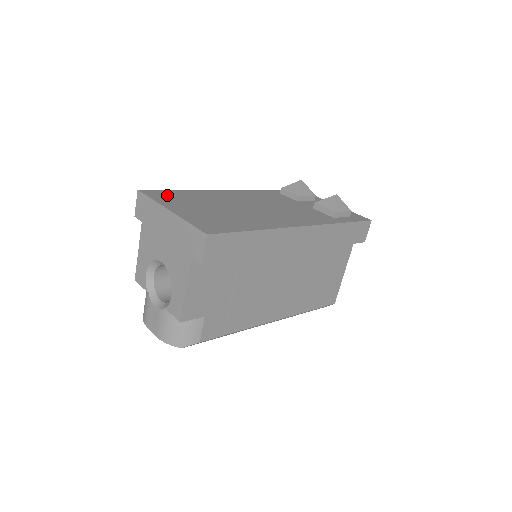
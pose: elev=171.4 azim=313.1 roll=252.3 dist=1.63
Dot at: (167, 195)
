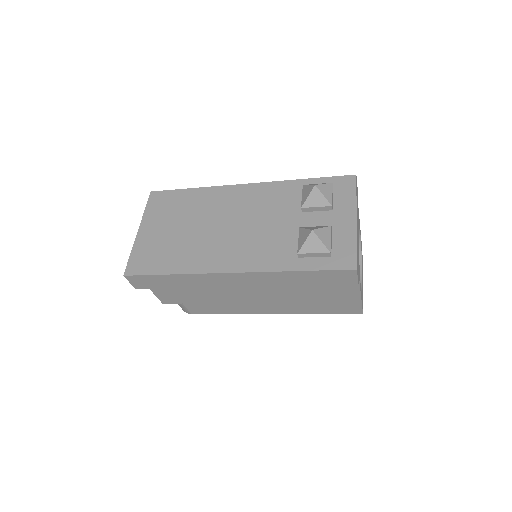
Dot at: (164, 202)
